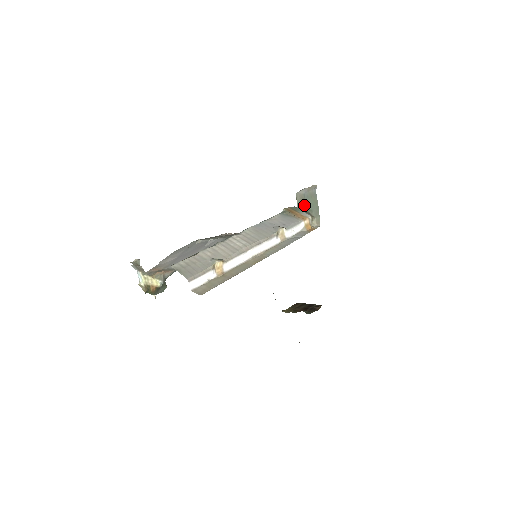
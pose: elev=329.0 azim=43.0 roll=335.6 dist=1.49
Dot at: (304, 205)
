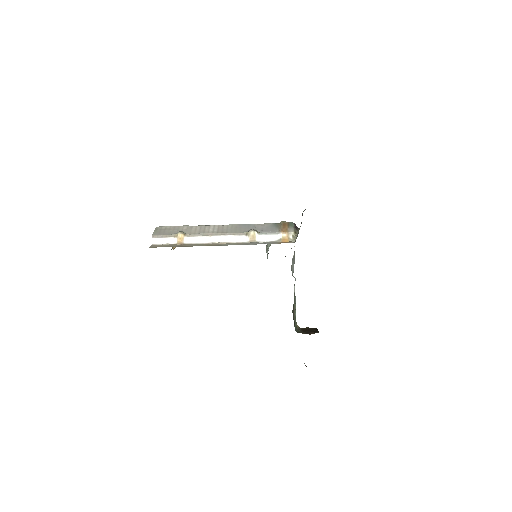
Dot at: occluded
